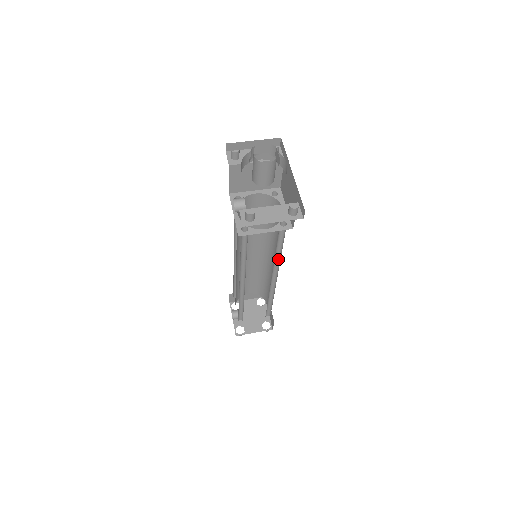
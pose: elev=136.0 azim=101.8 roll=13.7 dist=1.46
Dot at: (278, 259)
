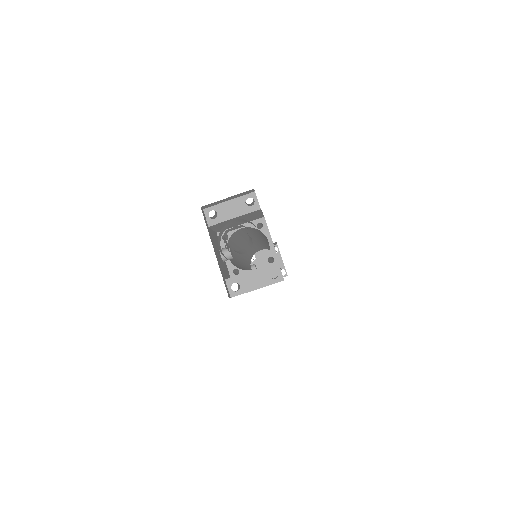
Dot at: occluded
